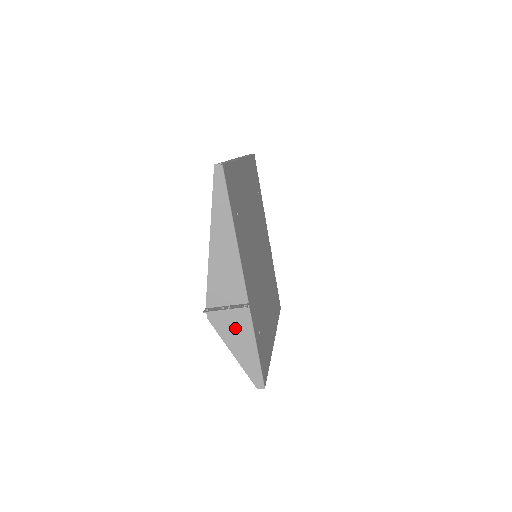
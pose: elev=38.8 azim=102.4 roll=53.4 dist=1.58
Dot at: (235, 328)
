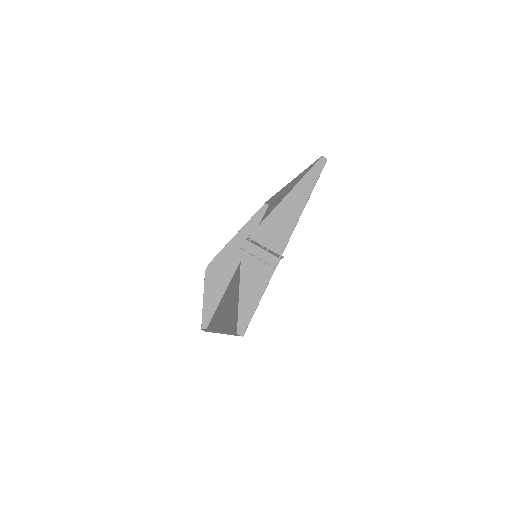
Dot at: (257, 270)
